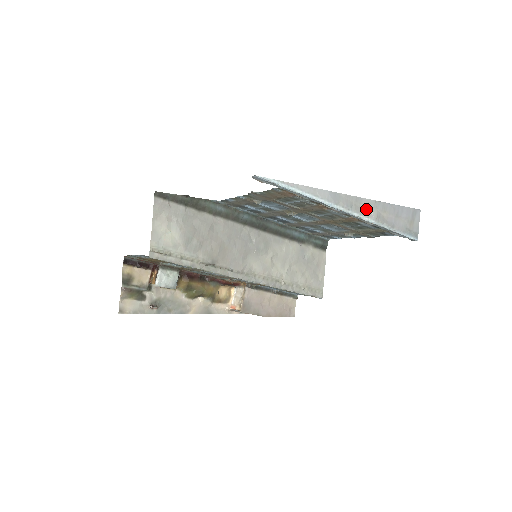
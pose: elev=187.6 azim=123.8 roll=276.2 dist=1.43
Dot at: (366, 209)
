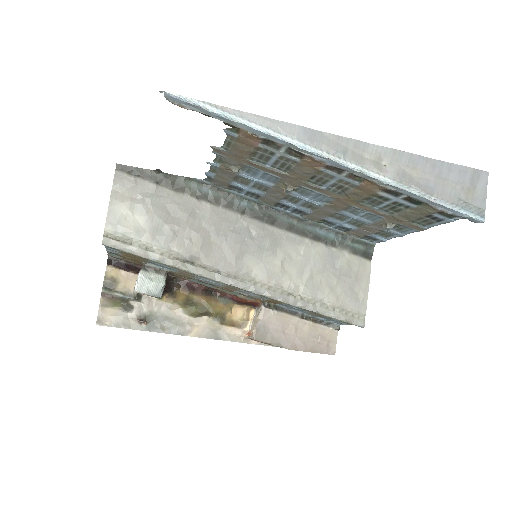
Dot at: (376, 161)
